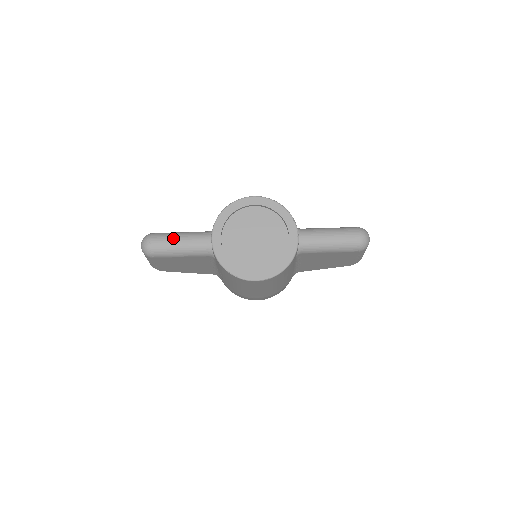
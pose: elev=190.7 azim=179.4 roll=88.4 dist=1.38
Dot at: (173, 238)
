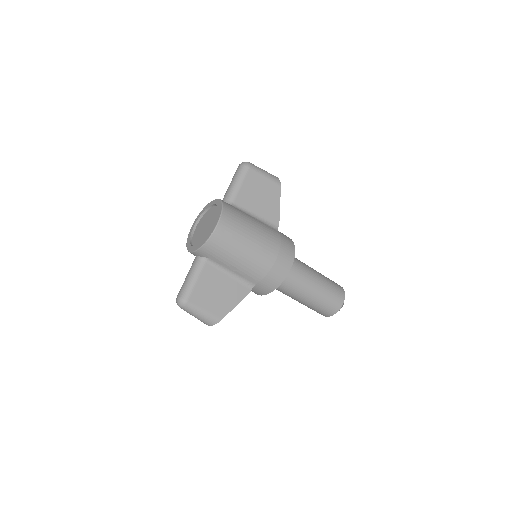
Dot at: (184, 282)
